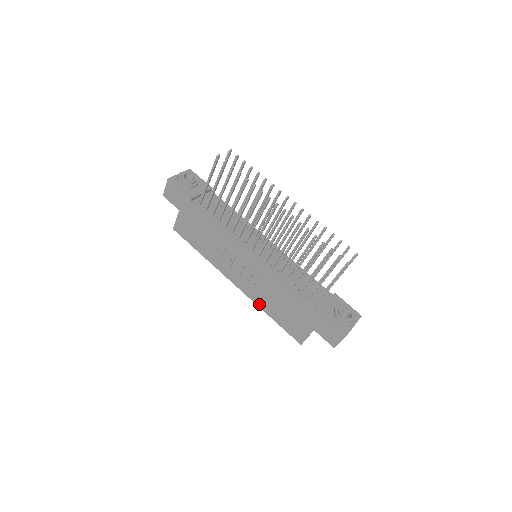
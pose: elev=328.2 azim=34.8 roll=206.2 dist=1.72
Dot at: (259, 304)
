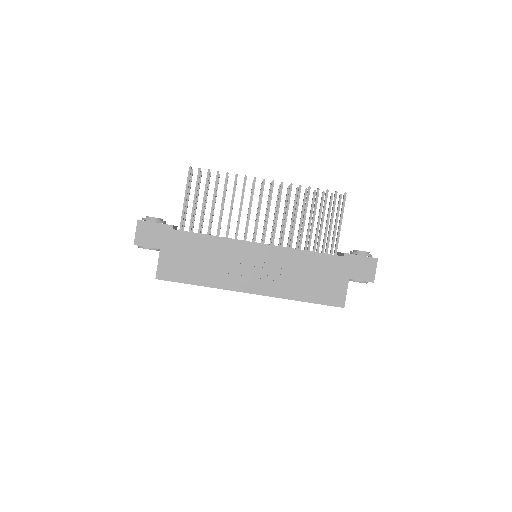
Dot at: (285, 295)
